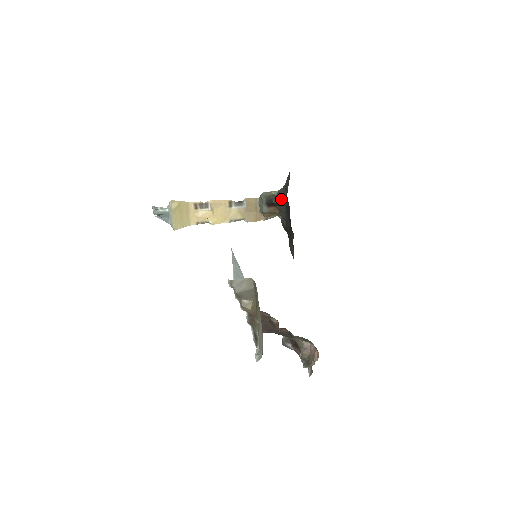
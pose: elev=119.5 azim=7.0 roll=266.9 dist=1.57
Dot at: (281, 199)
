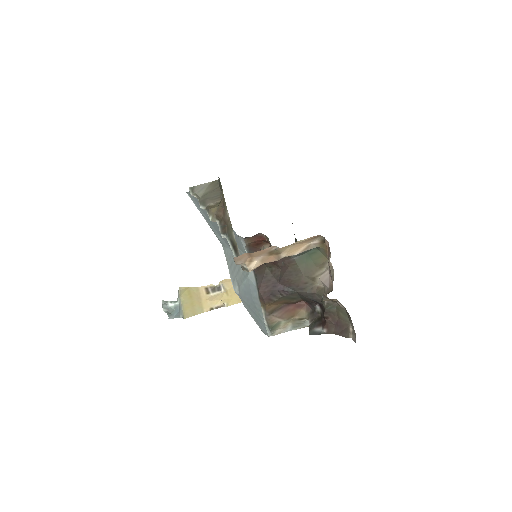
Dot at: occluded
